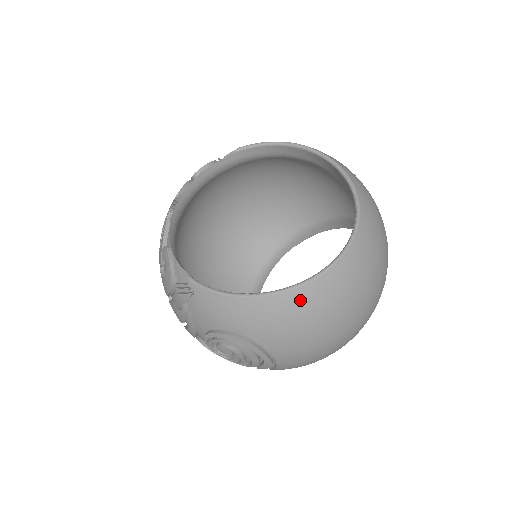
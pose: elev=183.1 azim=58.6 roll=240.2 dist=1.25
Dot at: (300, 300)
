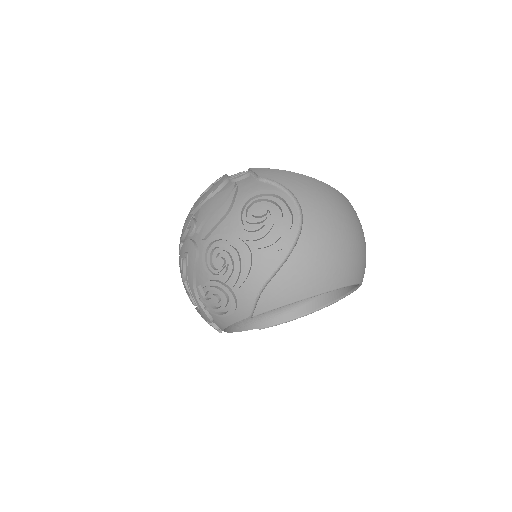
Dot at: (331, 191)
